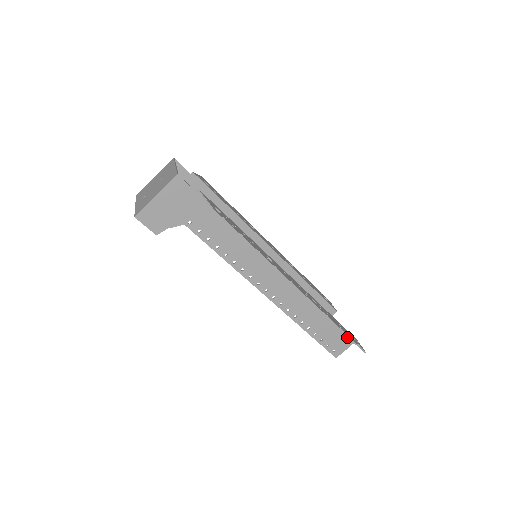
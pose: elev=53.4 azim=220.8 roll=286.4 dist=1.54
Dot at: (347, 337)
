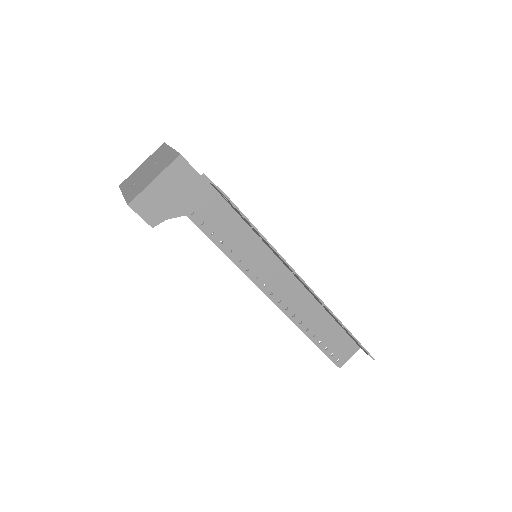
Dot at: (352, 344)
